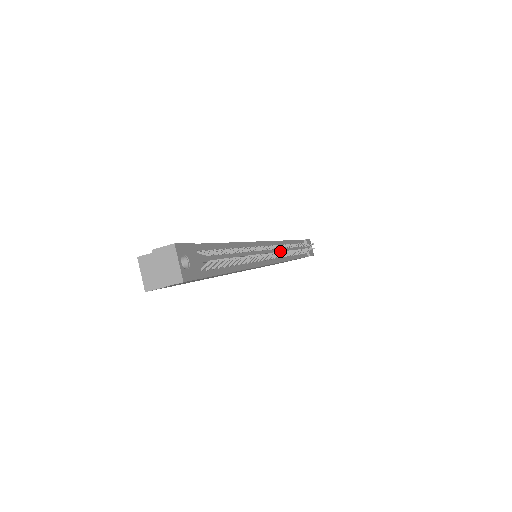
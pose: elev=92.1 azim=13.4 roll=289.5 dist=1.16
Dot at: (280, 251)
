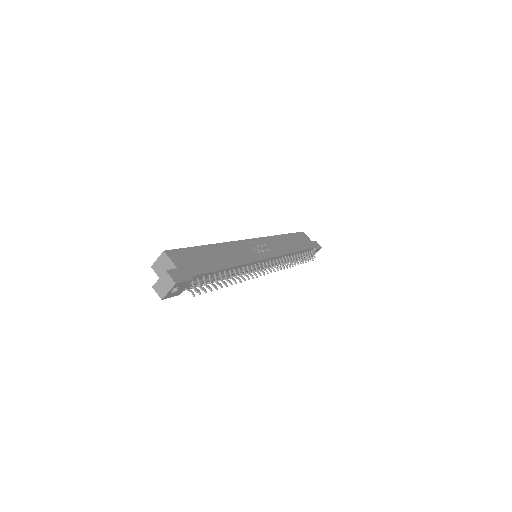
Dot at: occluded
